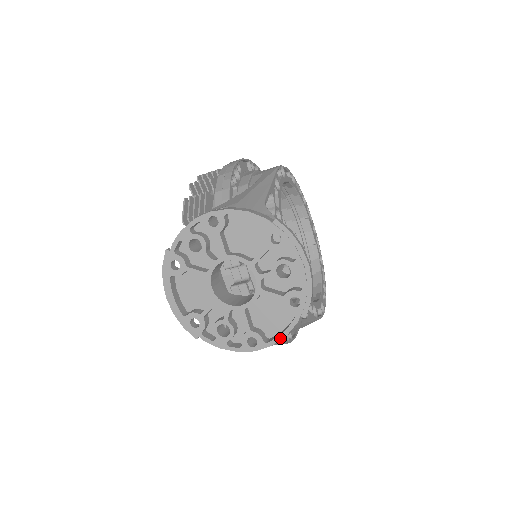
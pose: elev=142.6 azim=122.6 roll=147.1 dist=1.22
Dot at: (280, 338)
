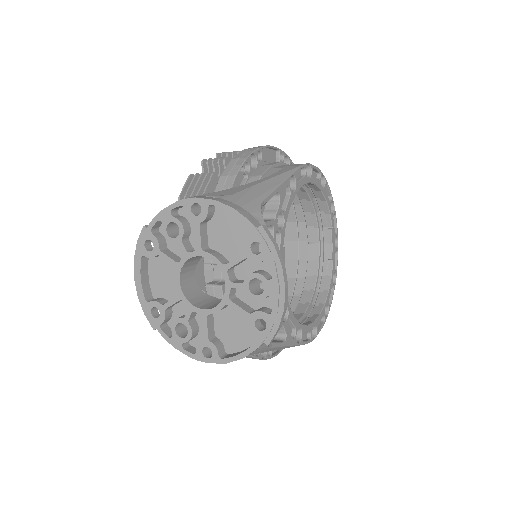
Dot at: (236, 358)
